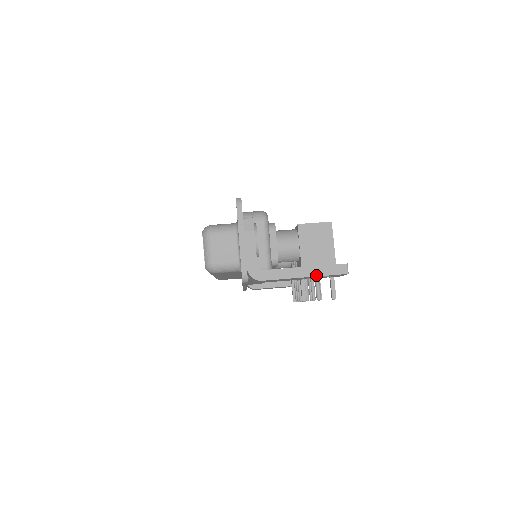
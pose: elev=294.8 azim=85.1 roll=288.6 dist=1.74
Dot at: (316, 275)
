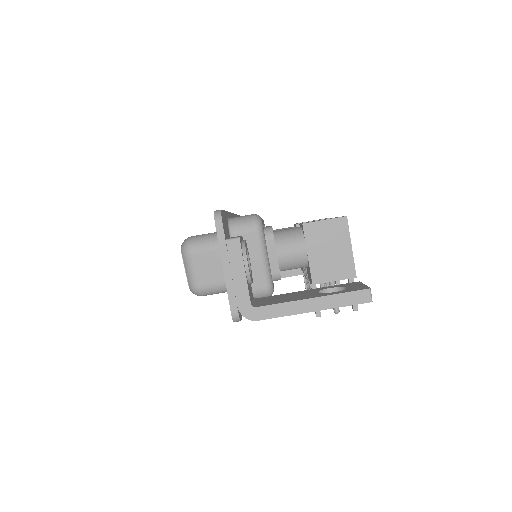
Dot at: (329, 307)
